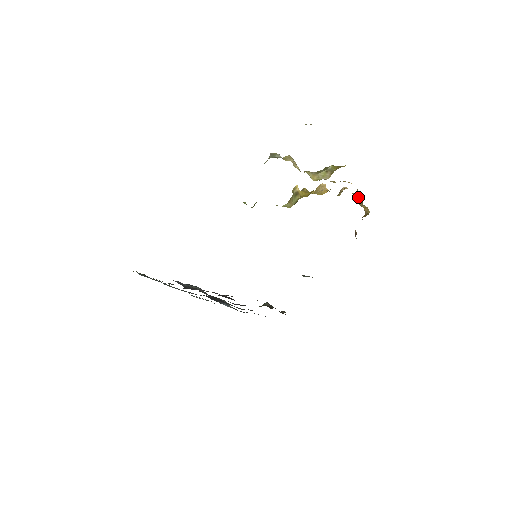
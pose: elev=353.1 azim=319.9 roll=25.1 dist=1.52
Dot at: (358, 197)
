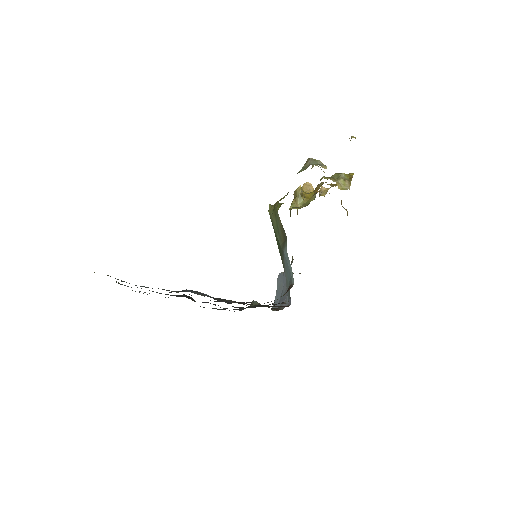
Dot at: (341, 200)
